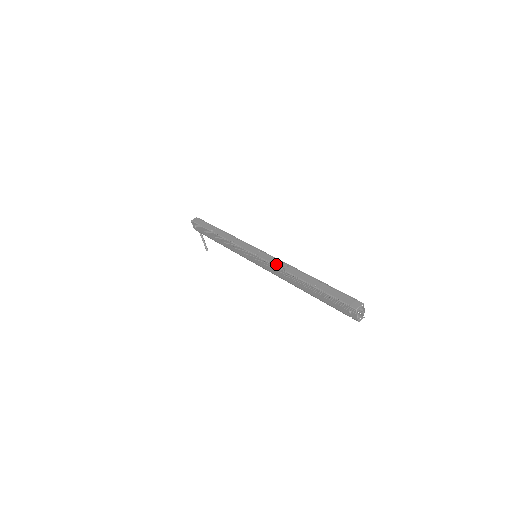
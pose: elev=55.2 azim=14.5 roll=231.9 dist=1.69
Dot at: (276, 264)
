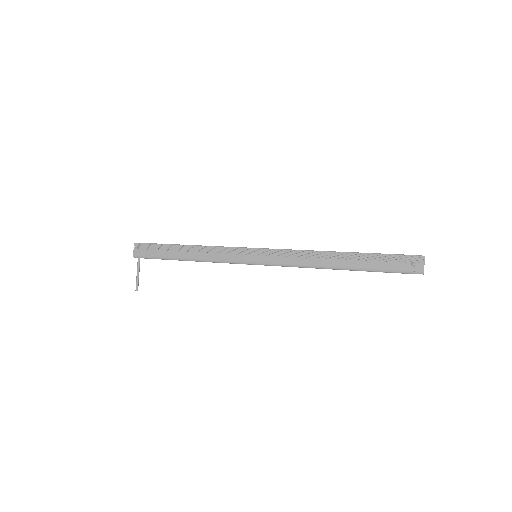
Dot at: occluded
